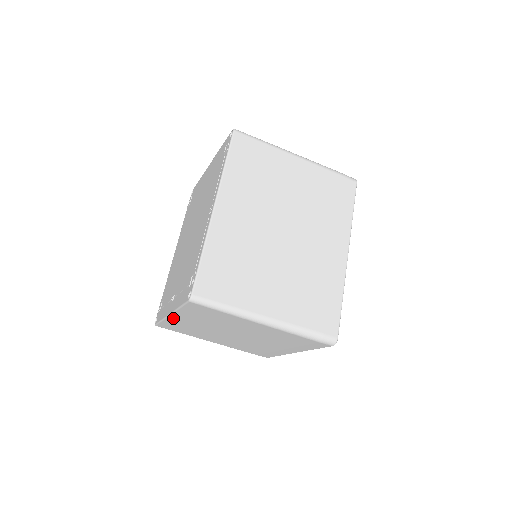
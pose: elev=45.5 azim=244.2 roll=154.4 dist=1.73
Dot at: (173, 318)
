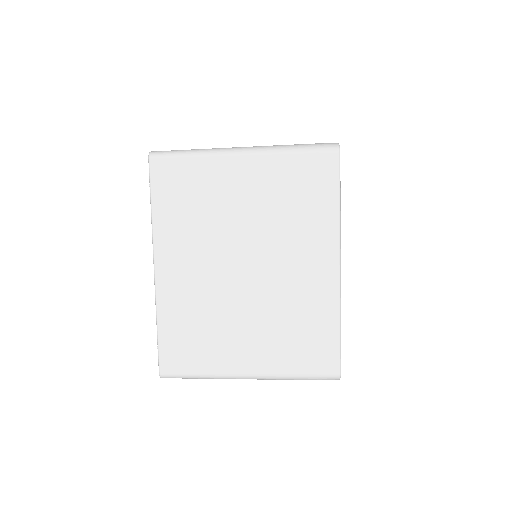
Dot at: occluded
